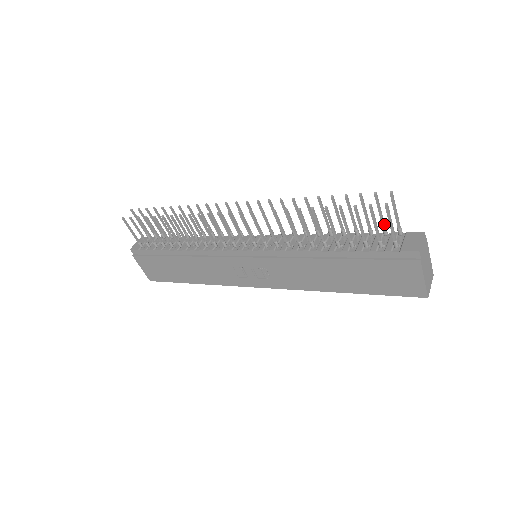
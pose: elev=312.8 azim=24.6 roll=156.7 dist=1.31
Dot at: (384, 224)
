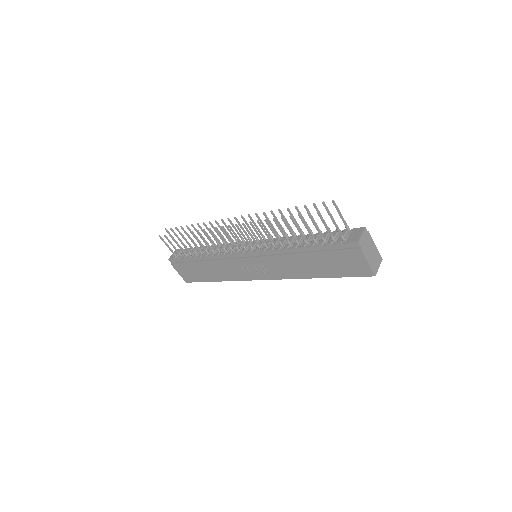
Dot at: occluded
